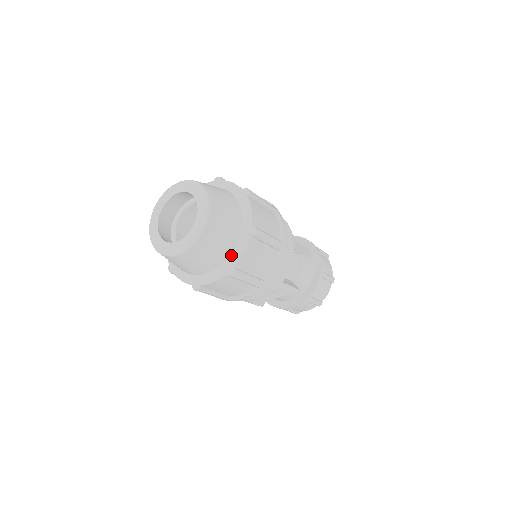
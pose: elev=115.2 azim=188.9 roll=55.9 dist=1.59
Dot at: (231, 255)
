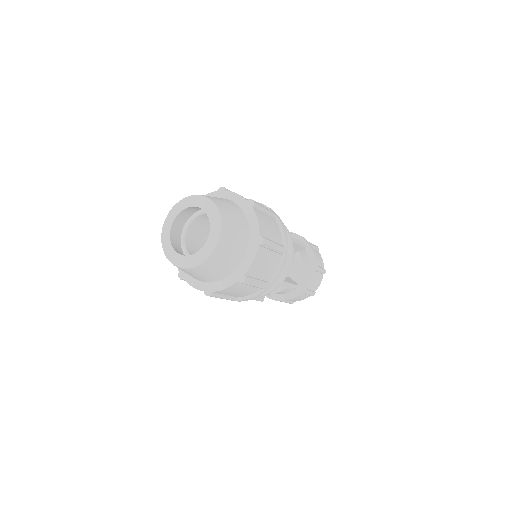
Dot at: (241, 264)
